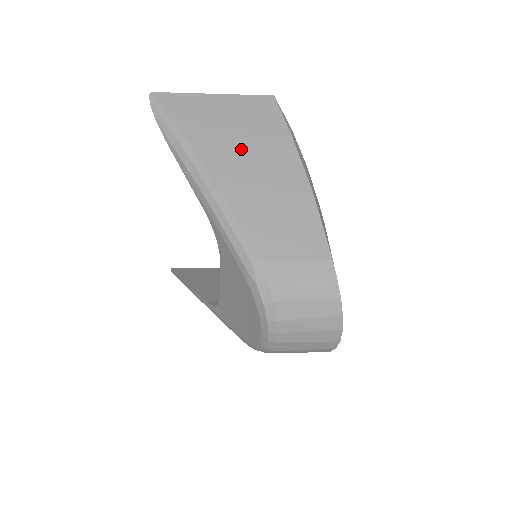
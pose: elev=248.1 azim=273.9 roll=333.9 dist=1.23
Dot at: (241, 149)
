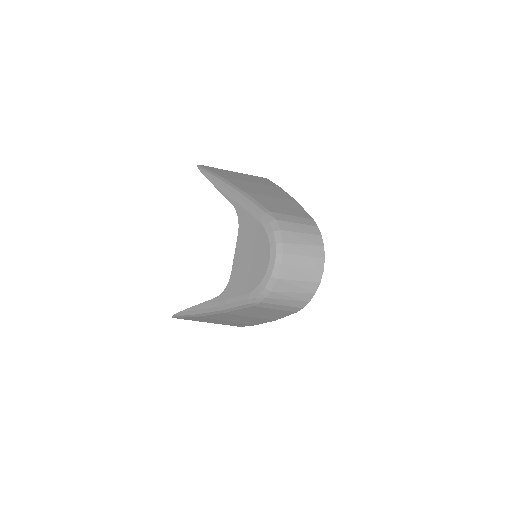
Dot at: (252, 184)
